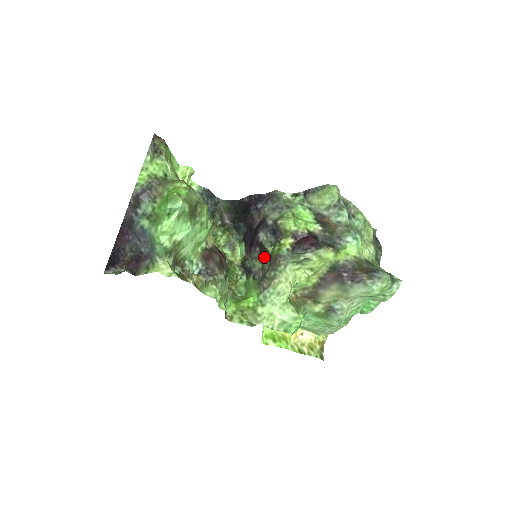
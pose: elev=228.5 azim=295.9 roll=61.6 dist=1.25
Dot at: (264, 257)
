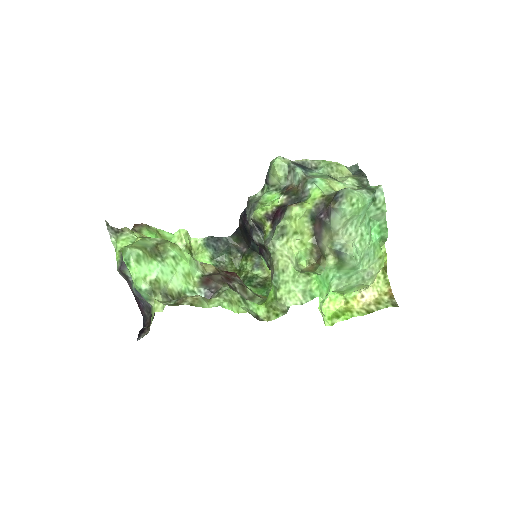
Dot at: occluded
